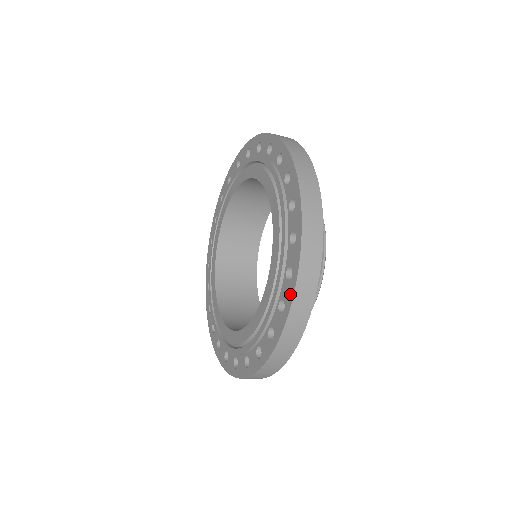
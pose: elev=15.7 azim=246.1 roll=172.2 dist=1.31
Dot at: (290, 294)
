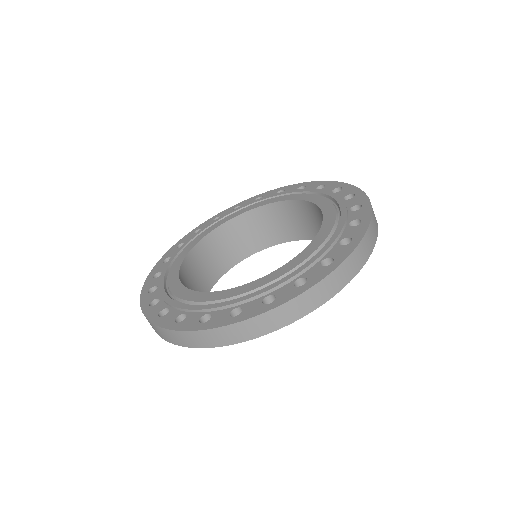
Dot at: (362, 198)
